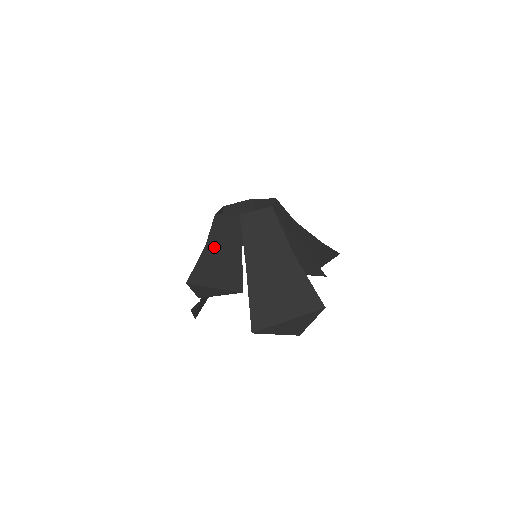
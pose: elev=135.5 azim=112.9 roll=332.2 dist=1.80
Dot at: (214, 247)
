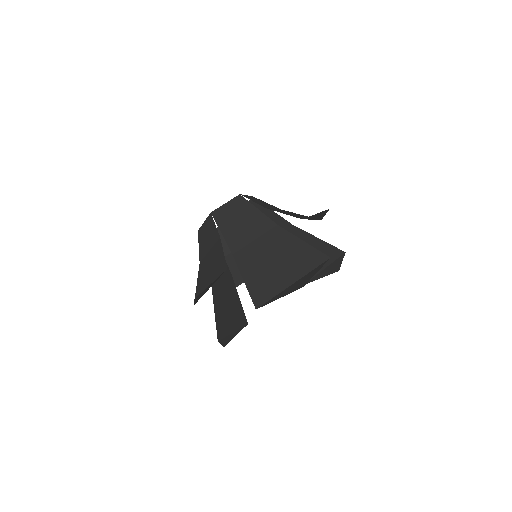
Dot at: (204, 257)
